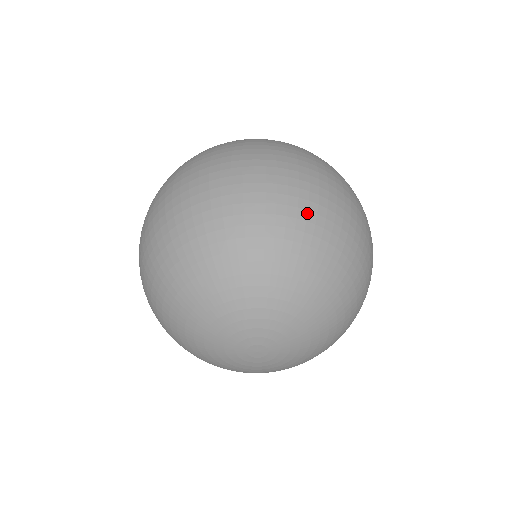
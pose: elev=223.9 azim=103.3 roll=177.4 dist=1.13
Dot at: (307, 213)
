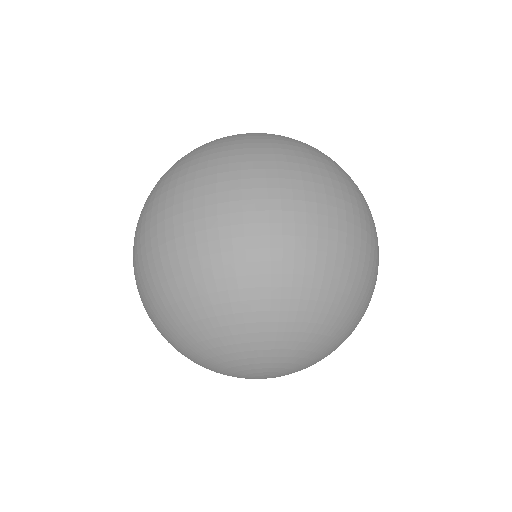
Dot at: (371, 286)
